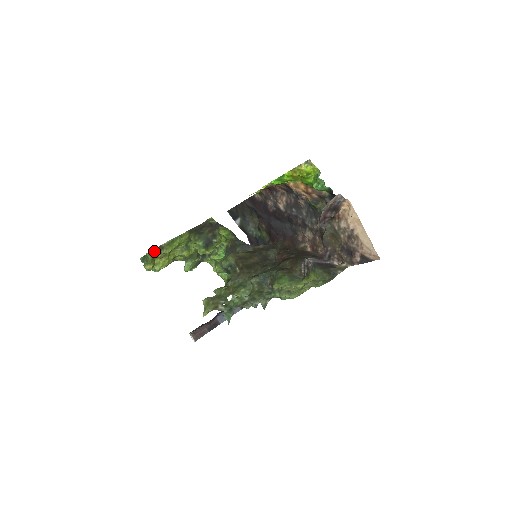
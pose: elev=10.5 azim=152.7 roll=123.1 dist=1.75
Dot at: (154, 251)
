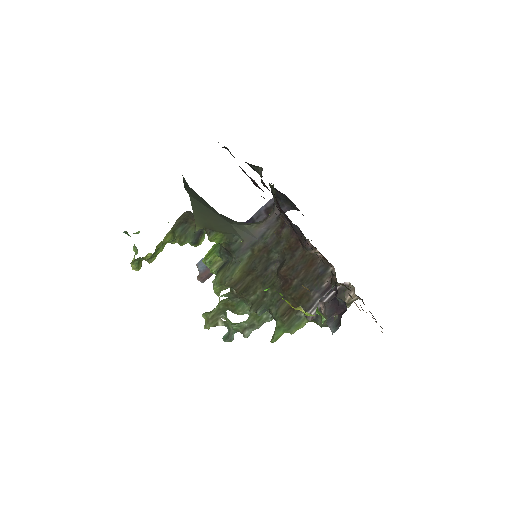
Dot at: (137, 259)
